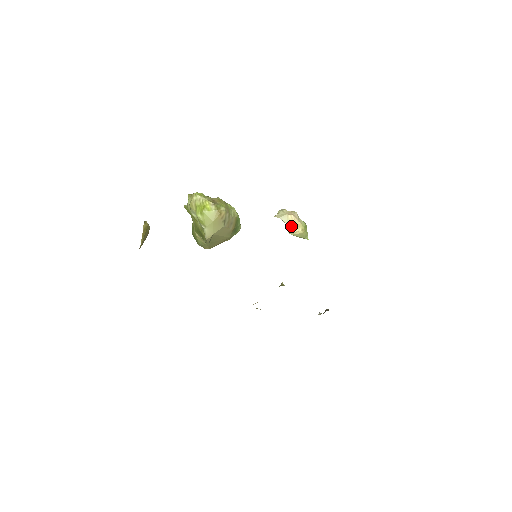
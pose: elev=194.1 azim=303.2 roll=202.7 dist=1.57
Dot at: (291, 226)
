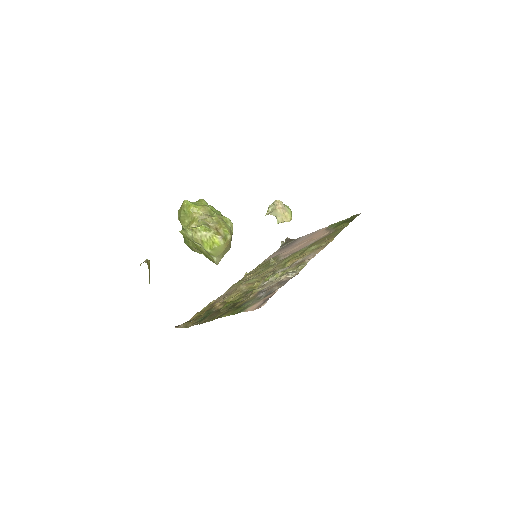
Dot at: (280, 218)
